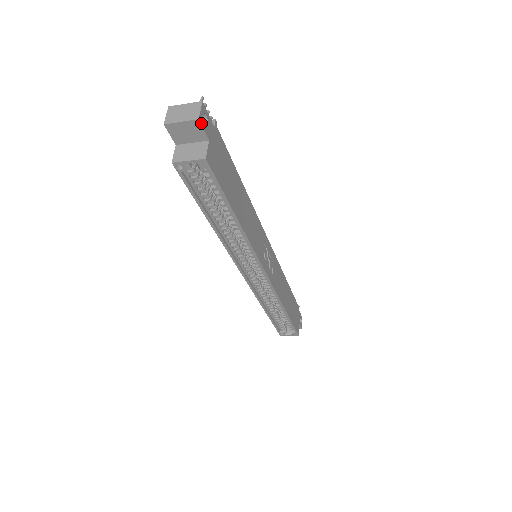
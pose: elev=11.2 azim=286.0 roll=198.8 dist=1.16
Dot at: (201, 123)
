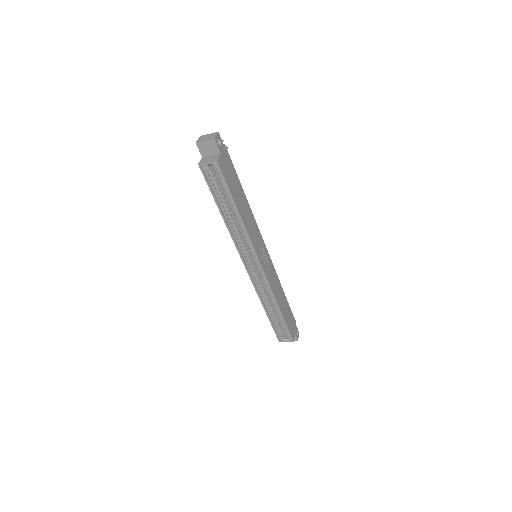
Dot at: (216, 142)
